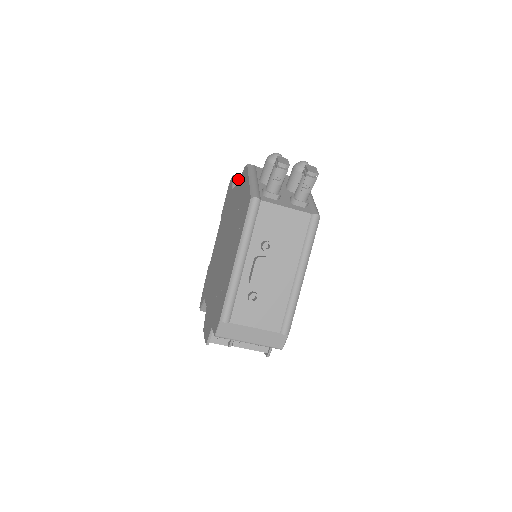
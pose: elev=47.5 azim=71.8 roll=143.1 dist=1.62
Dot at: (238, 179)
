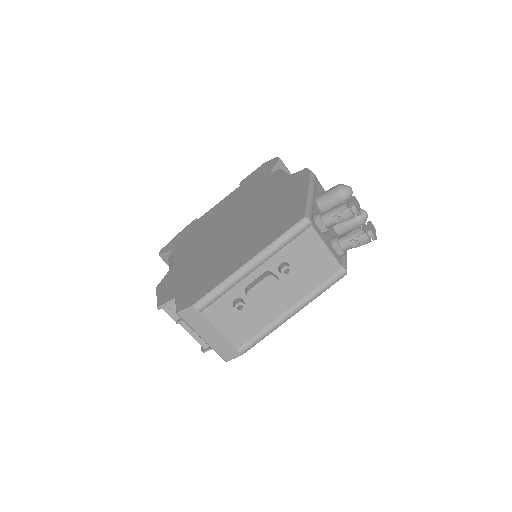
Dot at: (281, 165)
